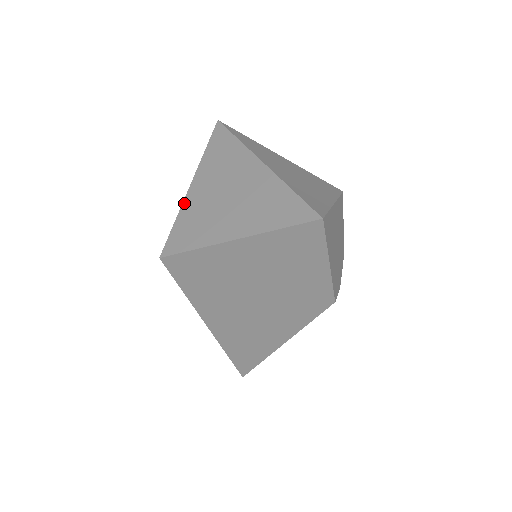
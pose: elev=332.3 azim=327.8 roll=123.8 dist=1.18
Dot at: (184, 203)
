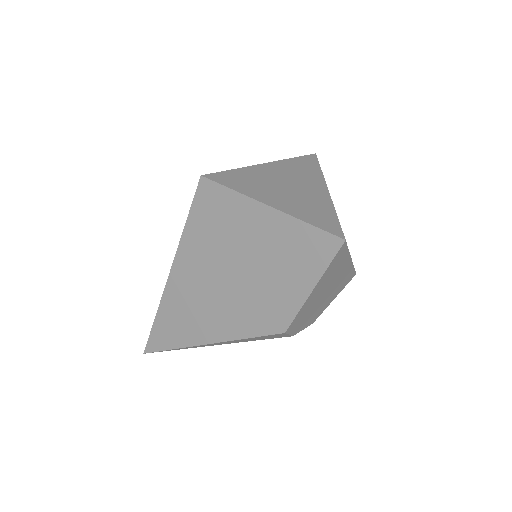
Dot at: (249, 167)
